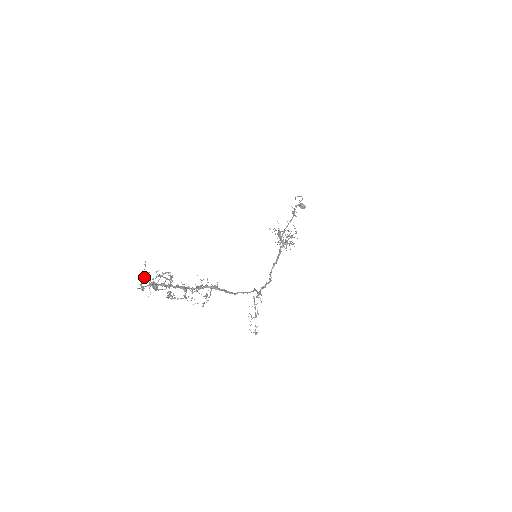
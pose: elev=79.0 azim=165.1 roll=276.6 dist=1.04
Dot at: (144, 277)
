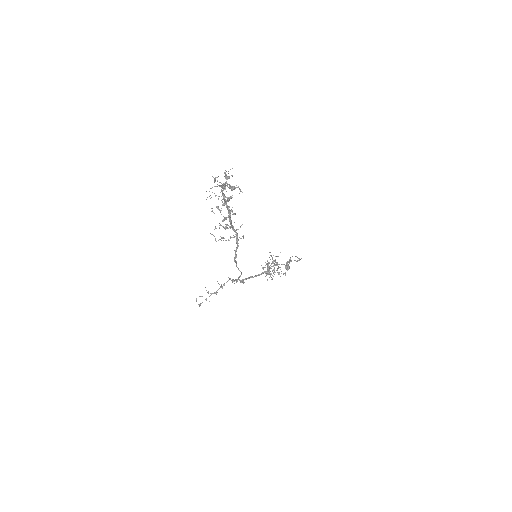
Dot at: occluded
